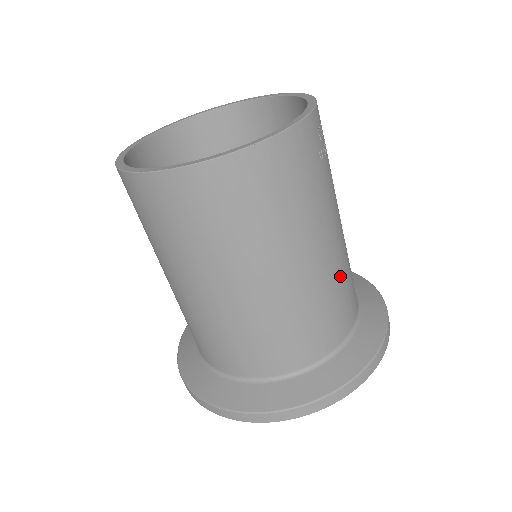
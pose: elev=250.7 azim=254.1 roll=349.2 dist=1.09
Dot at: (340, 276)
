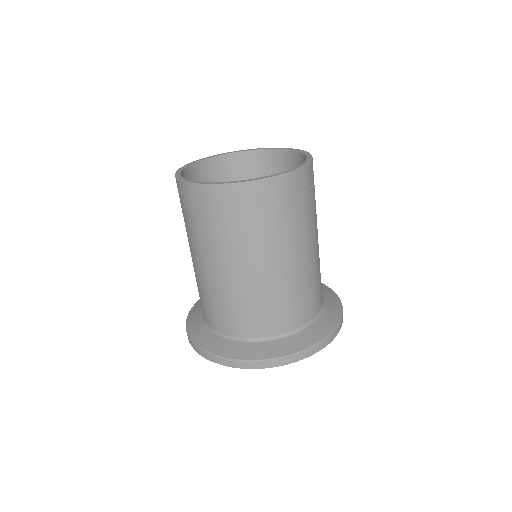
Dot at: (315, 273)
